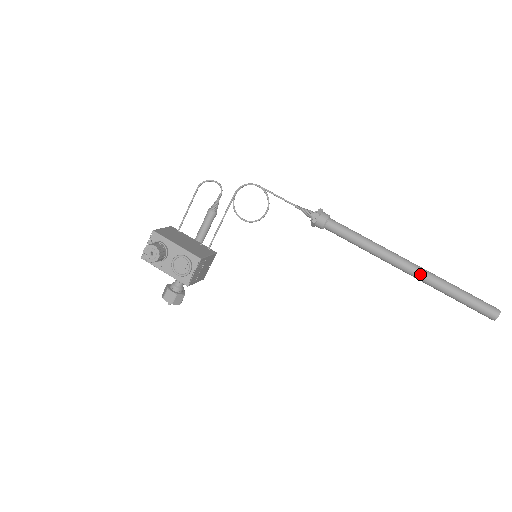
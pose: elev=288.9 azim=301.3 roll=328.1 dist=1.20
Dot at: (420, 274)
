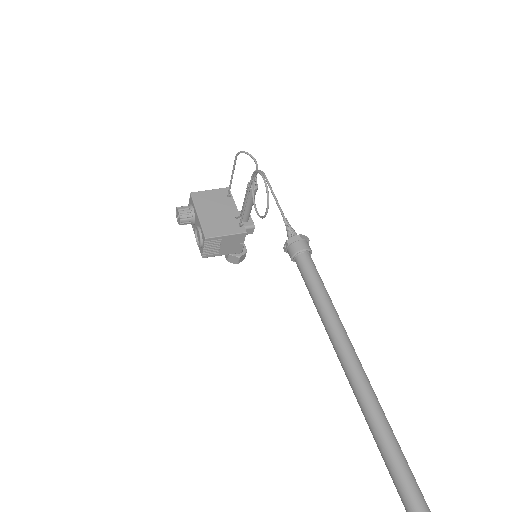
Dot at: (355, 393)
